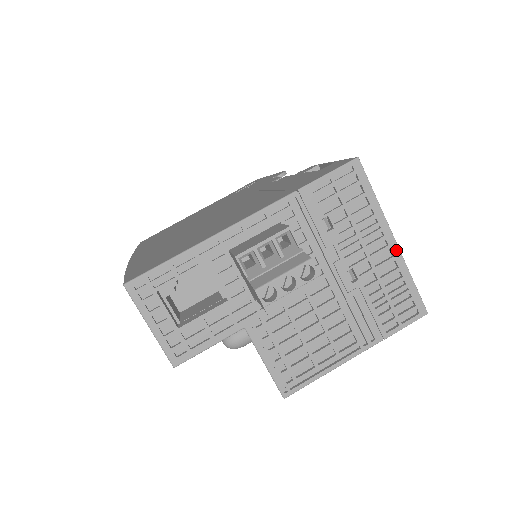
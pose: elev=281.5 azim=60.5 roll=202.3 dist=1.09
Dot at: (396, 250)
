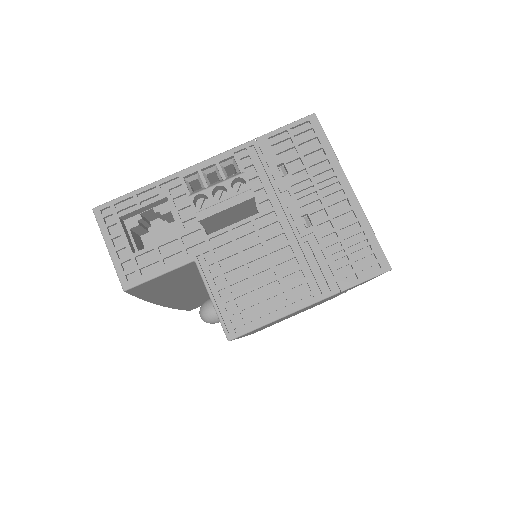
Dot at: (354, 200)
